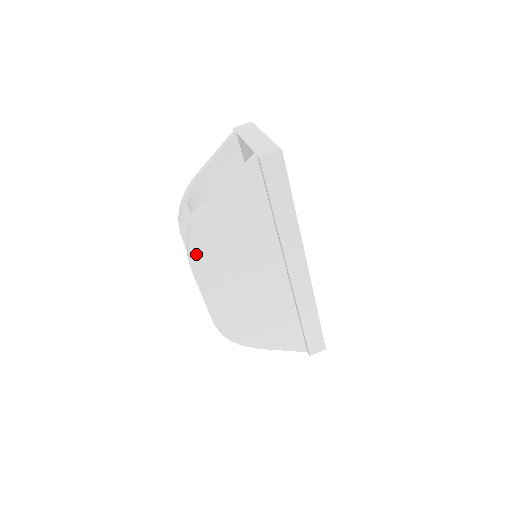
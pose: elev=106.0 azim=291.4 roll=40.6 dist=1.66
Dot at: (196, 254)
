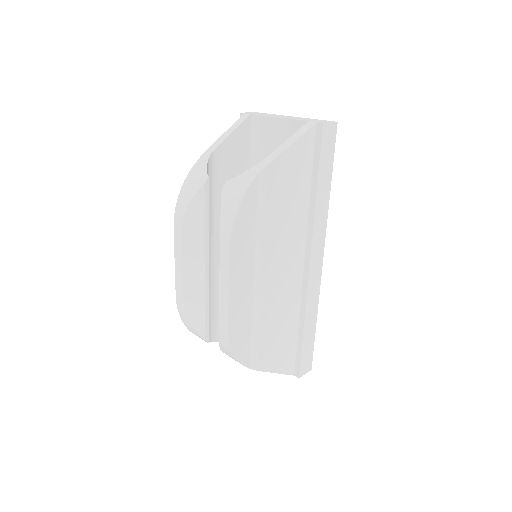
Dot at: (239, 227)
